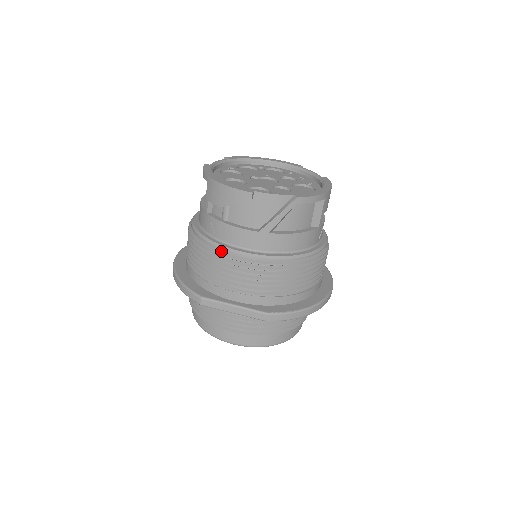
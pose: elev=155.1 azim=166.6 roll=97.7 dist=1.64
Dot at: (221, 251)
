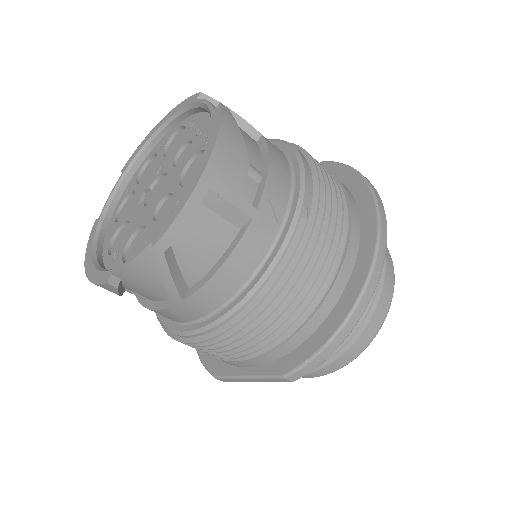
Dot at: (174, 335)
